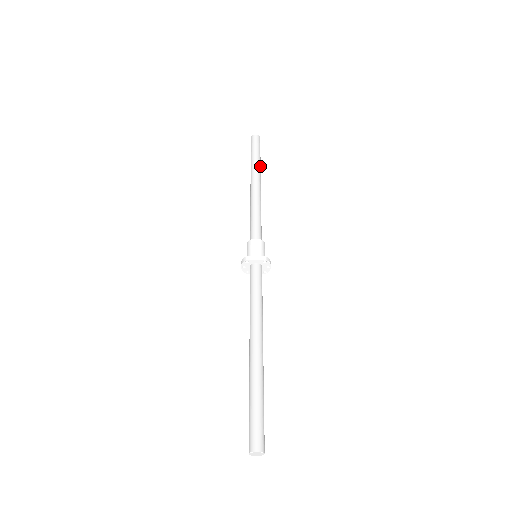
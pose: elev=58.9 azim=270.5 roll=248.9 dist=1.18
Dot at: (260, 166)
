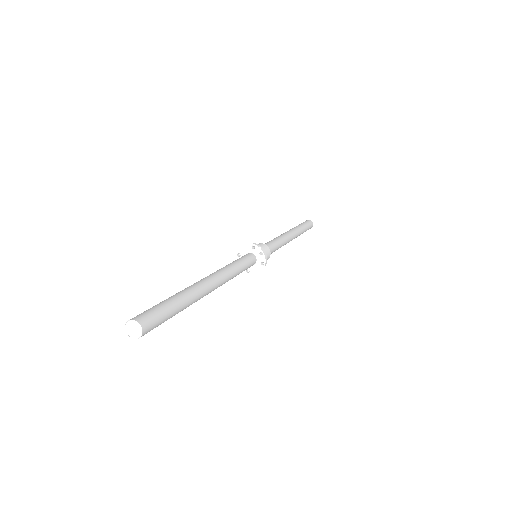
Dot at: (300, 228)
